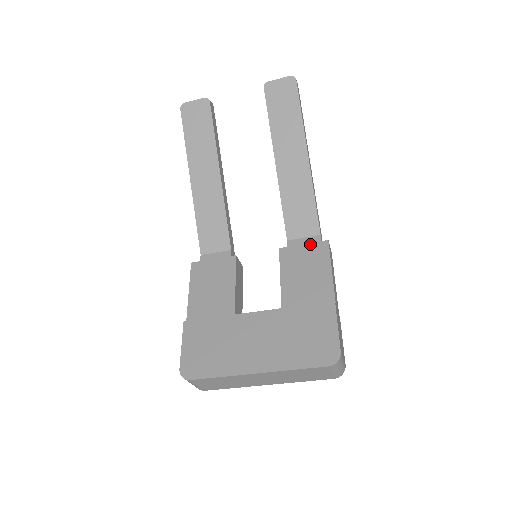
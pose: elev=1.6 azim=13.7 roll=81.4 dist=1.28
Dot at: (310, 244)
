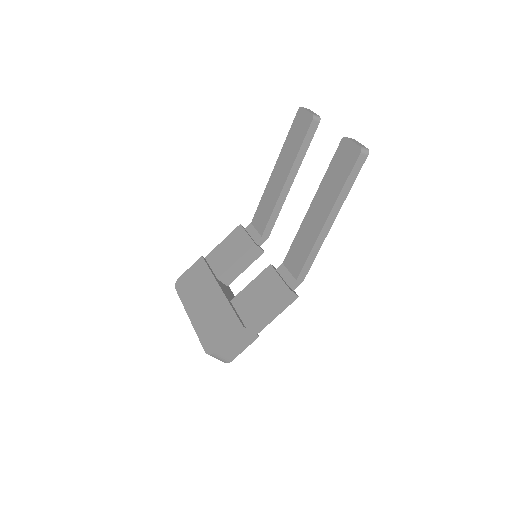
Dot at: (281, 280)
